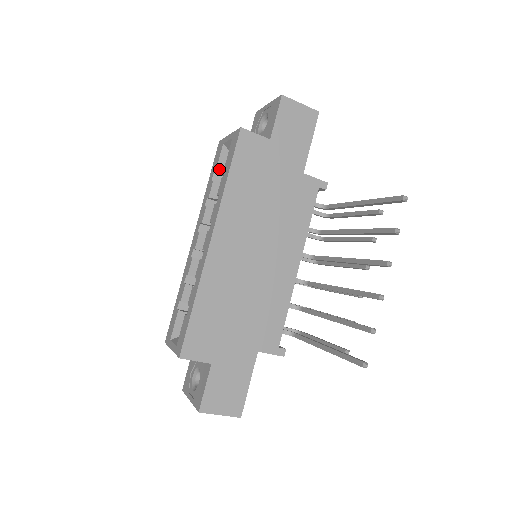
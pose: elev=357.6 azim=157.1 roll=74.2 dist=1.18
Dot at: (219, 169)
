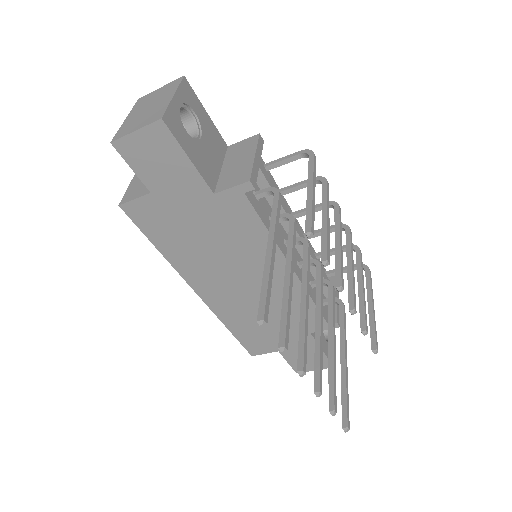
Dot at: occluded
